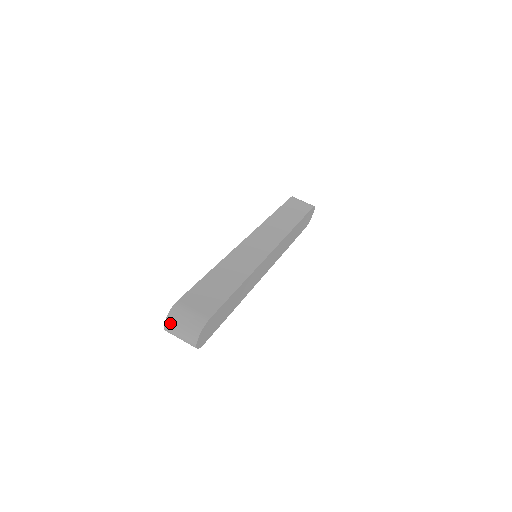
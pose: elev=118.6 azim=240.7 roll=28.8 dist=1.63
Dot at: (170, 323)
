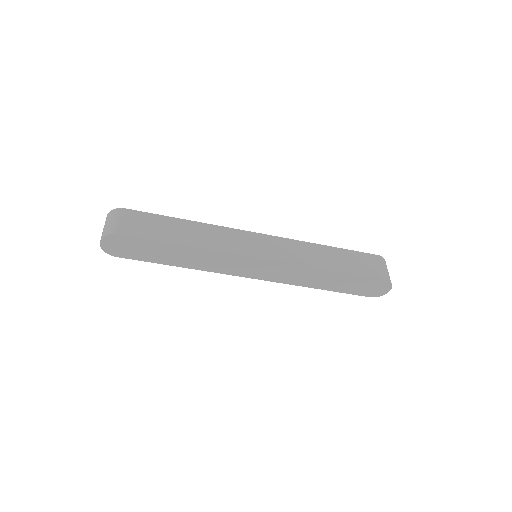
Dot at: (107, 218)
